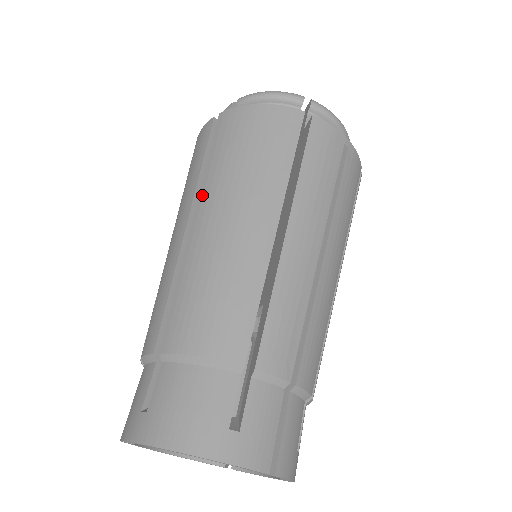
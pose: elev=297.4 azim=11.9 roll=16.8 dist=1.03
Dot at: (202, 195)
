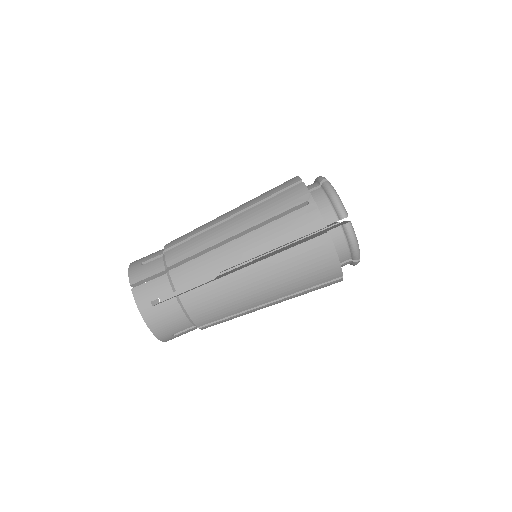
Dot at: (268, 262)
